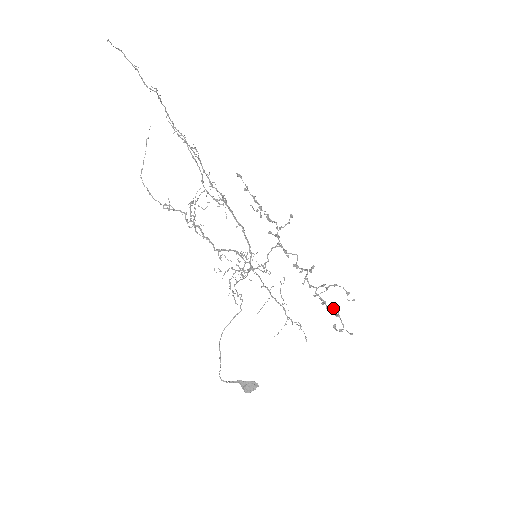
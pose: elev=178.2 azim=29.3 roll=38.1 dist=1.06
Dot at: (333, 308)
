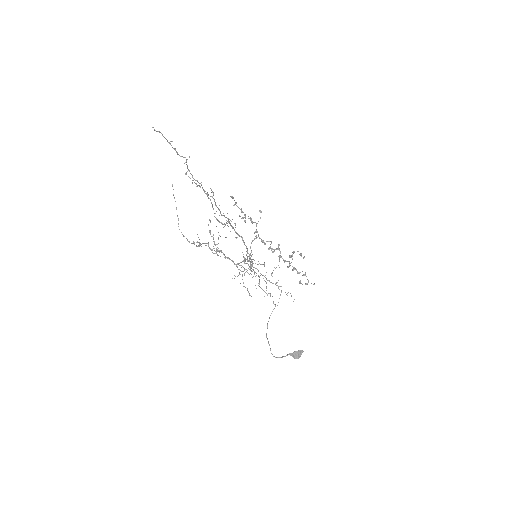
Dot at: (302, 271)
